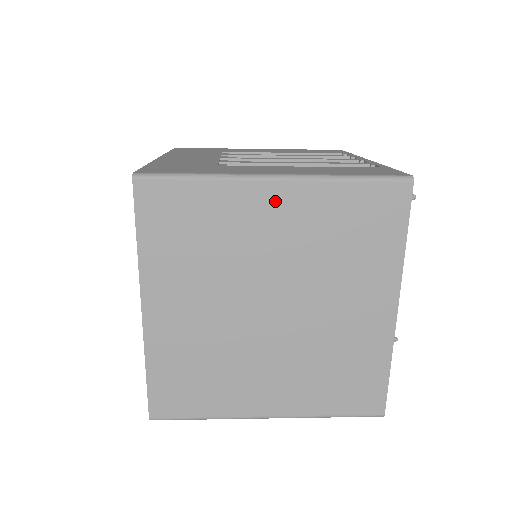
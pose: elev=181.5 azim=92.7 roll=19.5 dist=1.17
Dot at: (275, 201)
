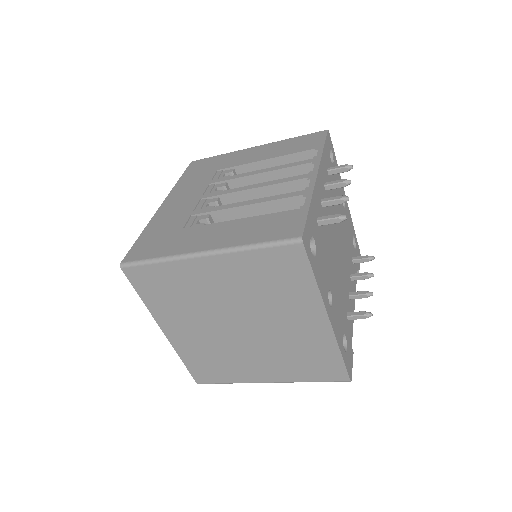
Dot at: (210, 268)
